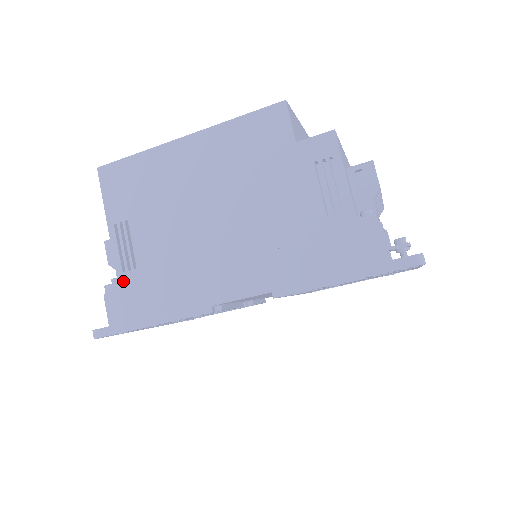
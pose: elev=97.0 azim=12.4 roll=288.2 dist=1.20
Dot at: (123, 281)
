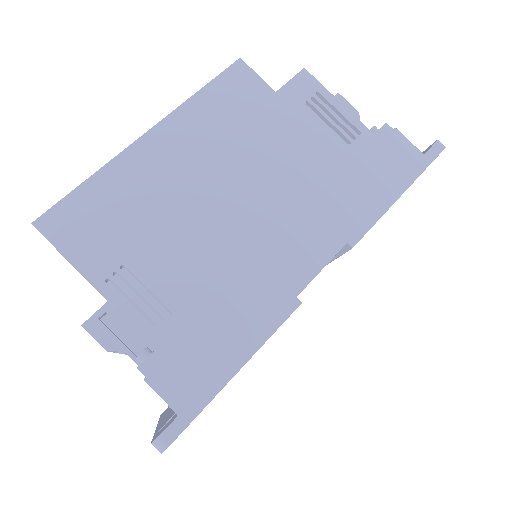
Dot at: (163, 343)
